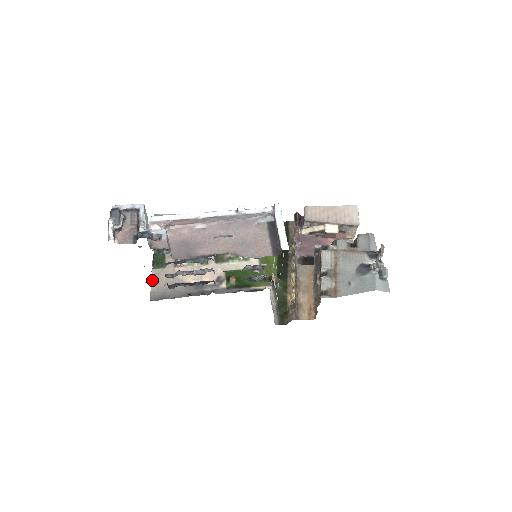
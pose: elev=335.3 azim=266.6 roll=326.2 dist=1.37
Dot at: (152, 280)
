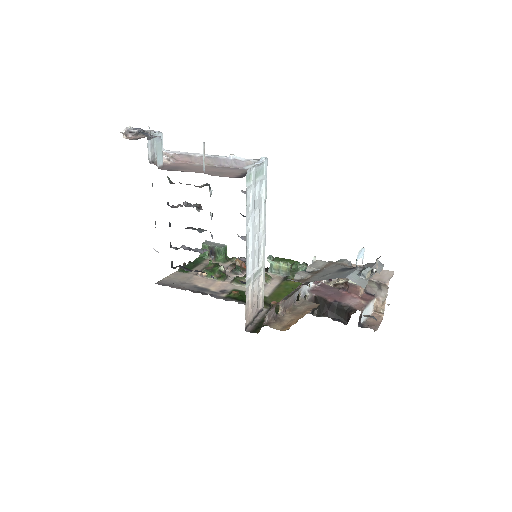
Dot at: (169, 275)
